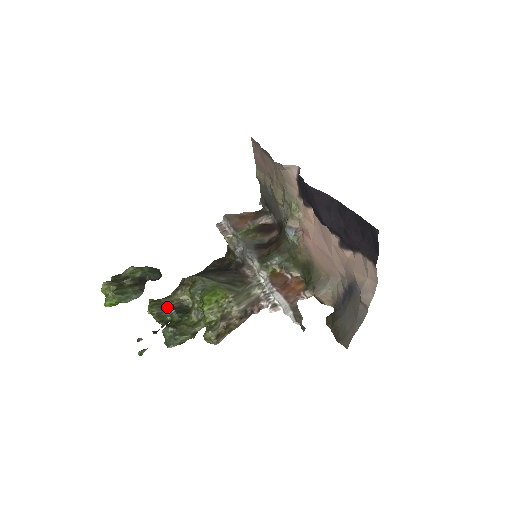
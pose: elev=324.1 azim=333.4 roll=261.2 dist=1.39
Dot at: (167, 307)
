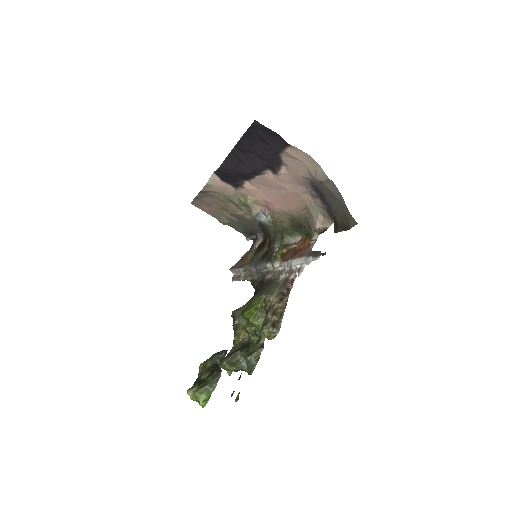
Dot at: (233, 353)
